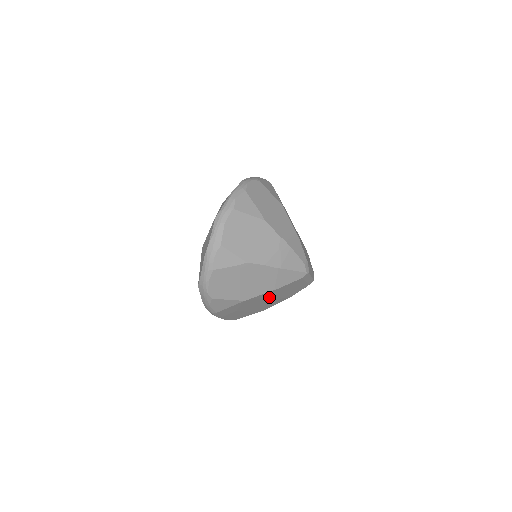
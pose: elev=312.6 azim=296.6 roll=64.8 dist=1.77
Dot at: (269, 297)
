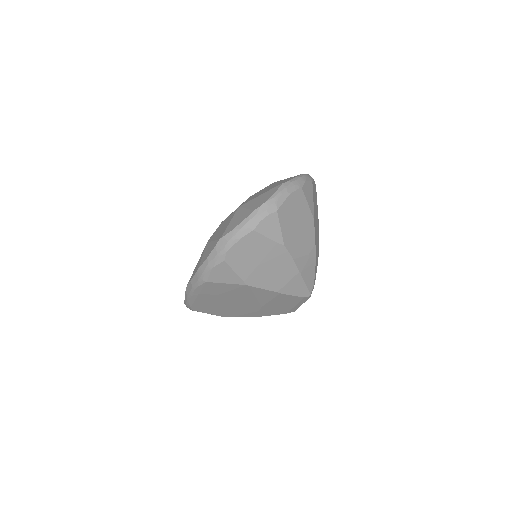
Dot at: (259, 299)
